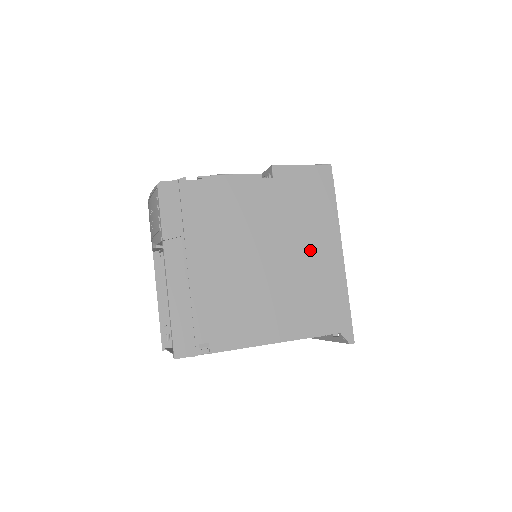
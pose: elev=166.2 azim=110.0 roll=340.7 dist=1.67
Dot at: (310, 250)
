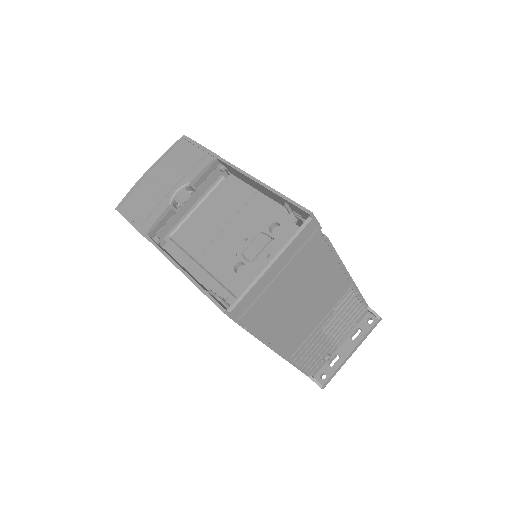
Dot at: occluded
